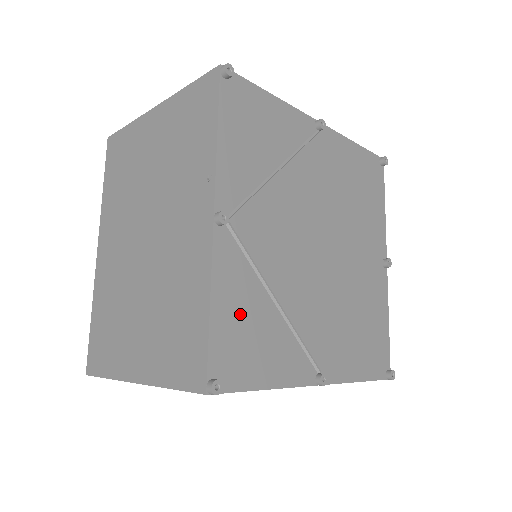
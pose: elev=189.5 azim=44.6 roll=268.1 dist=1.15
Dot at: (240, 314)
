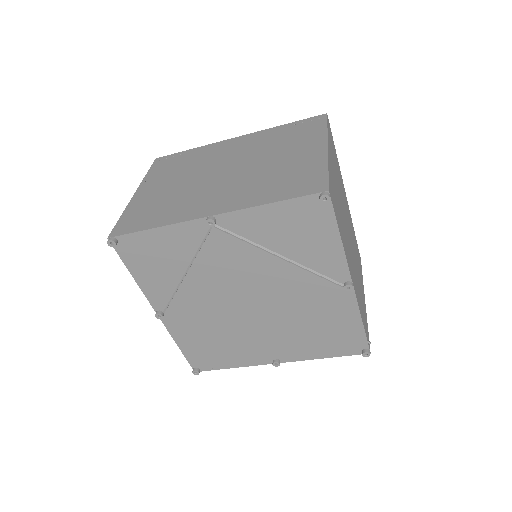
Dot at: (198, 345)
